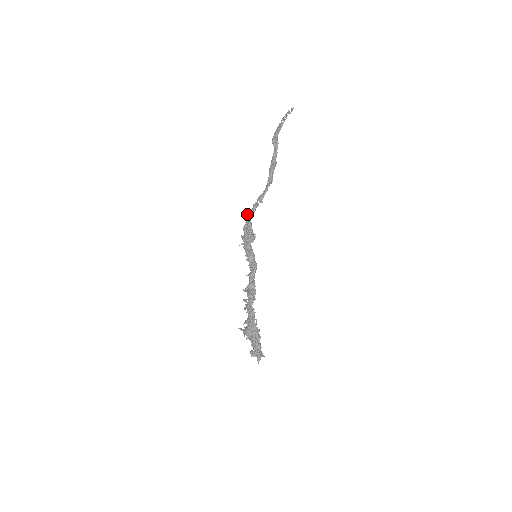
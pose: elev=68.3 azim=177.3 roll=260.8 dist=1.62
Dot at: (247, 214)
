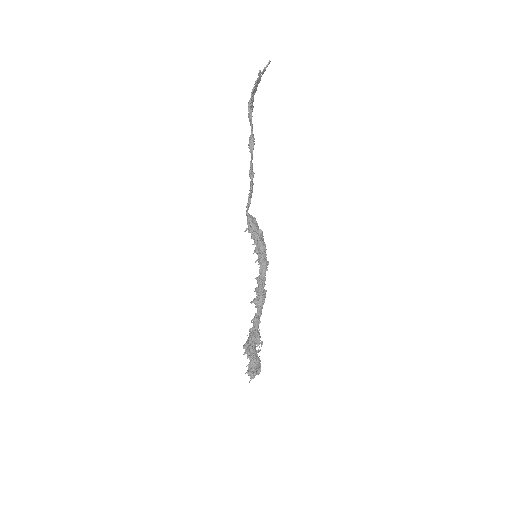
Dot at: (247, 210)
